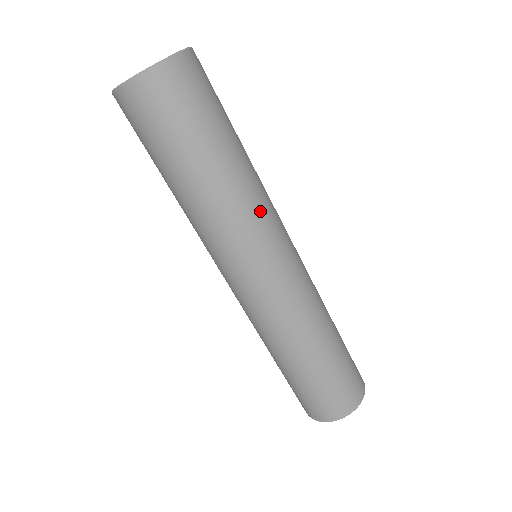
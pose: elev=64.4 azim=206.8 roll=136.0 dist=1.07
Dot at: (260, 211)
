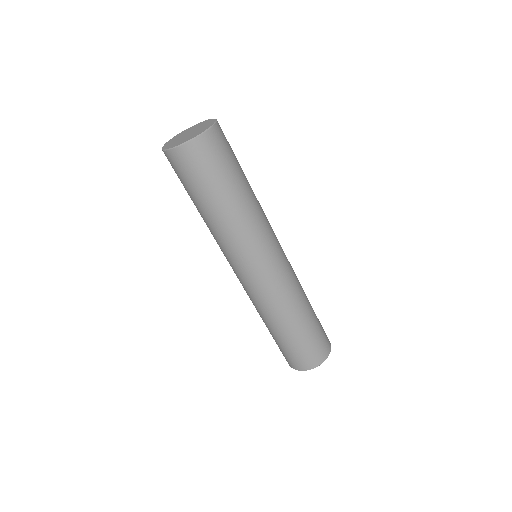
Dot at: (238, 242)
